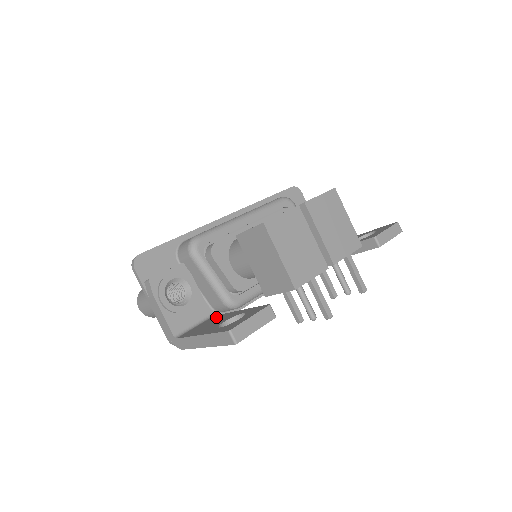
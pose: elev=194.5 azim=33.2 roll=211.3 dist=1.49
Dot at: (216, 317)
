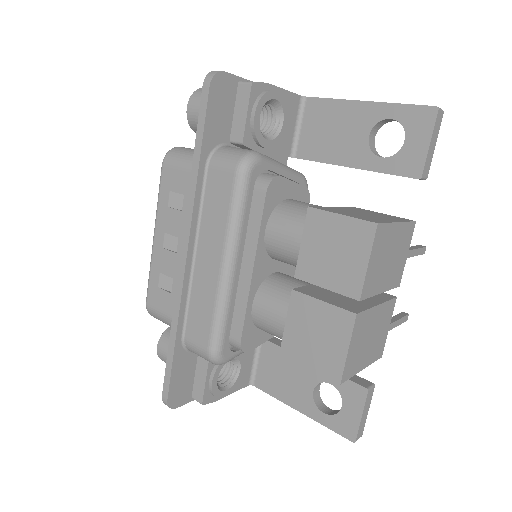
Dot at: (276, 353)
